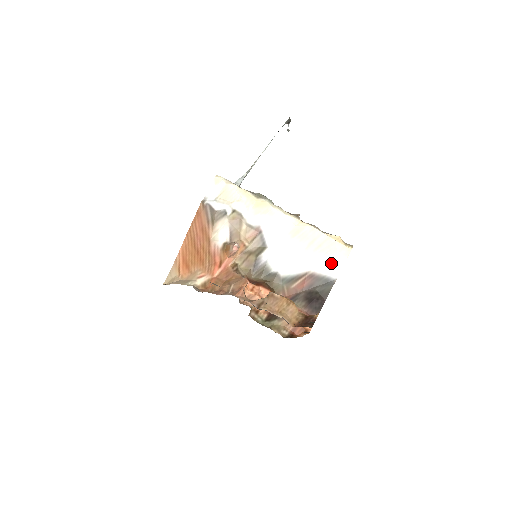
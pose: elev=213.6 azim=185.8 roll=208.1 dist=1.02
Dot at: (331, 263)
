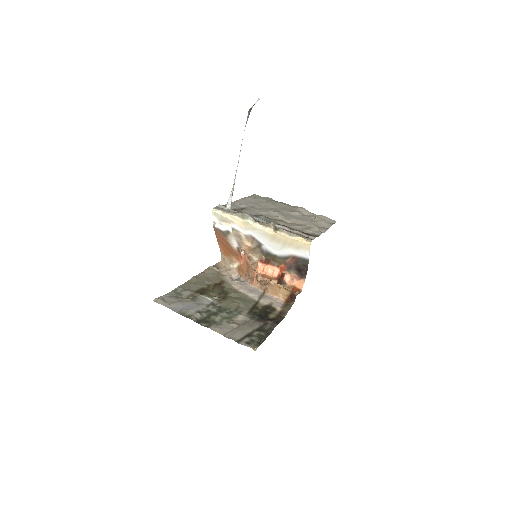
Dot at: (302, 252)
